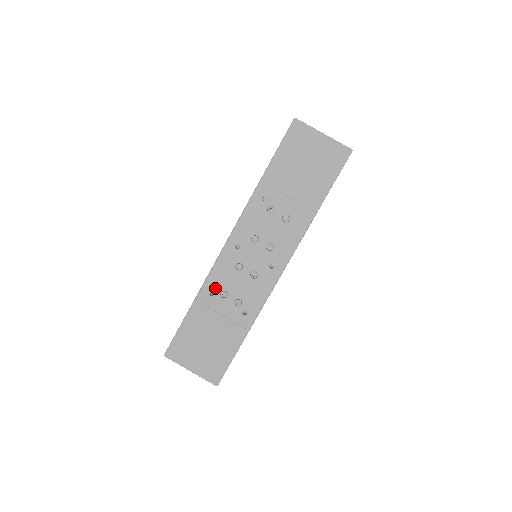
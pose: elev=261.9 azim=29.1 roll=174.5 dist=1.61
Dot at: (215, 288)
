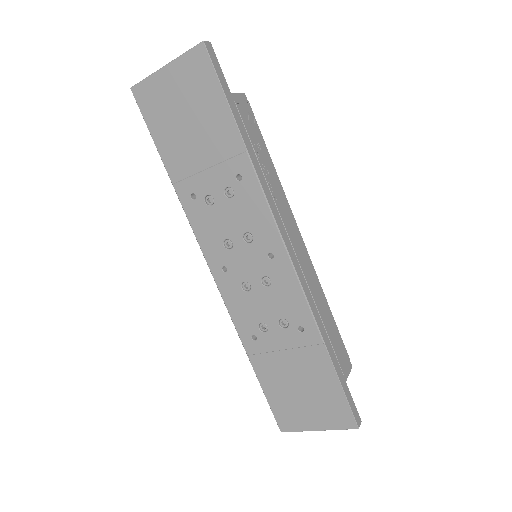
Dot at: (250, 328)
